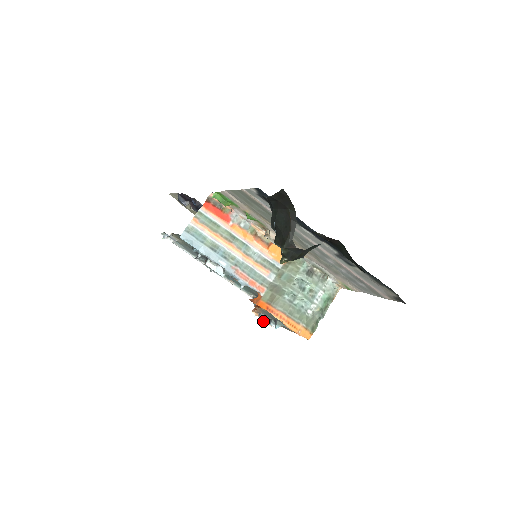
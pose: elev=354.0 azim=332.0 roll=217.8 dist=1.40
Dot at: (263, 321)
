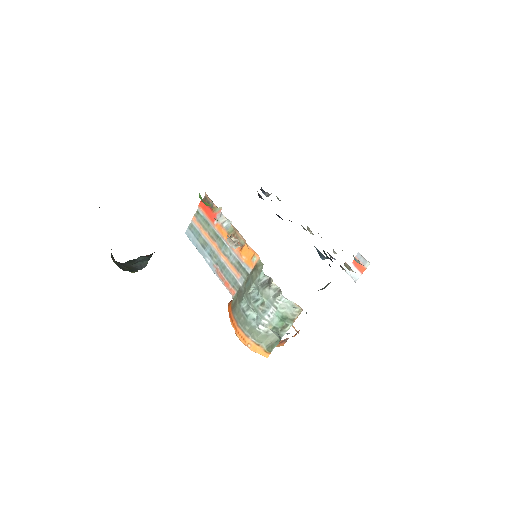
Dot at: (292, 326)
